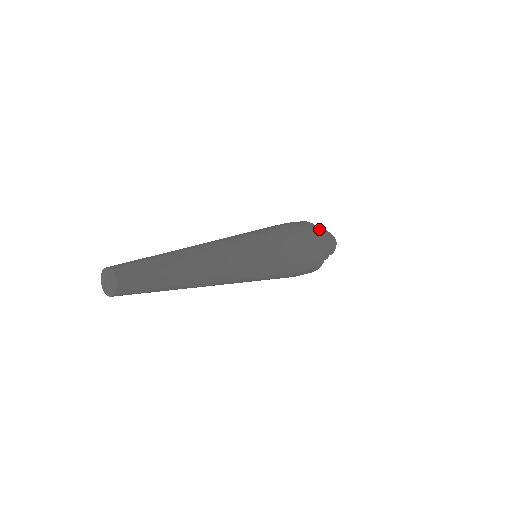
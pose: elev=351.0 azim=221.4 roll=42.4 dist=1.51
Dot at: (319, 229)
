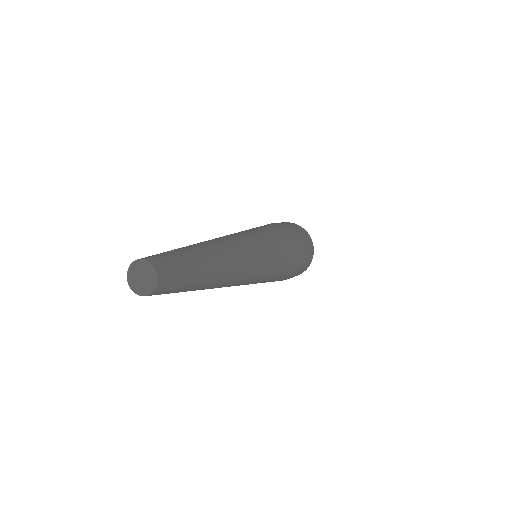
Dot at: occluded
